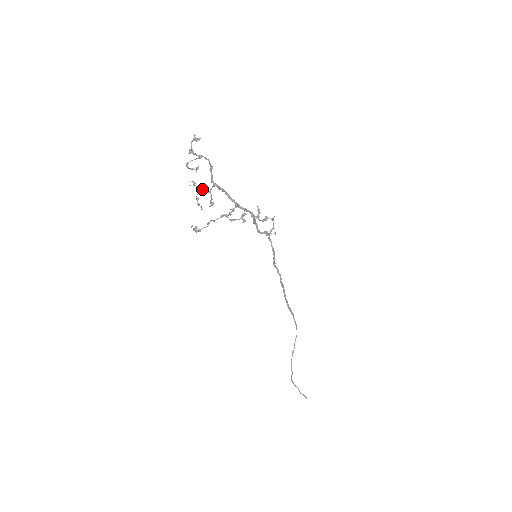
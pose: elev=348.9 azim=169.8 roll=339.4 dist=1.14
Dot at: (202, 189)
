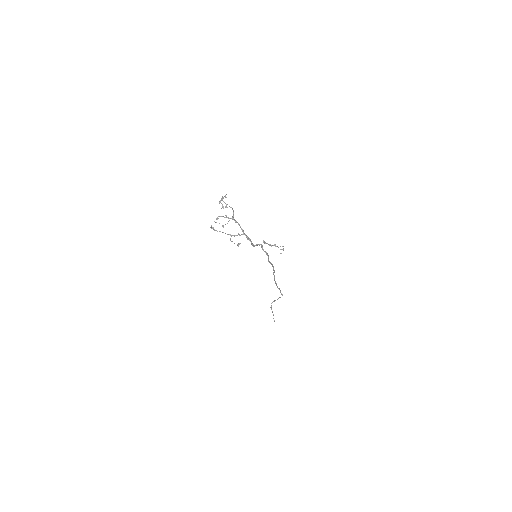
Dot at: occluded
